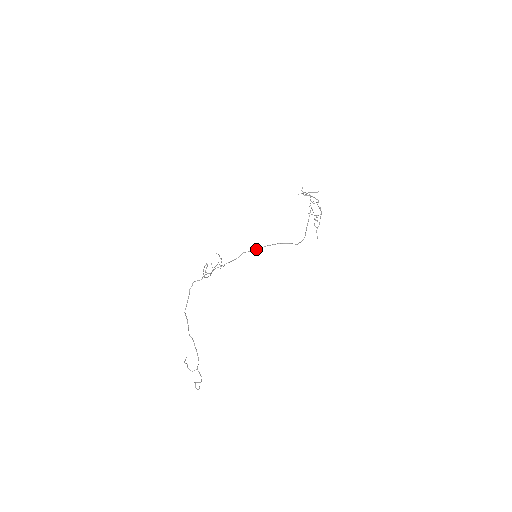
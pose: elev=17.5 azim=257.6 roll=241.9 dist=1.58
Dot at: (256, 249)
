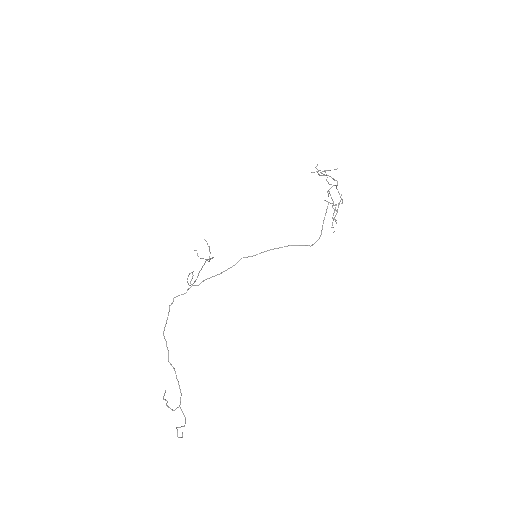
Dot at: occluded
